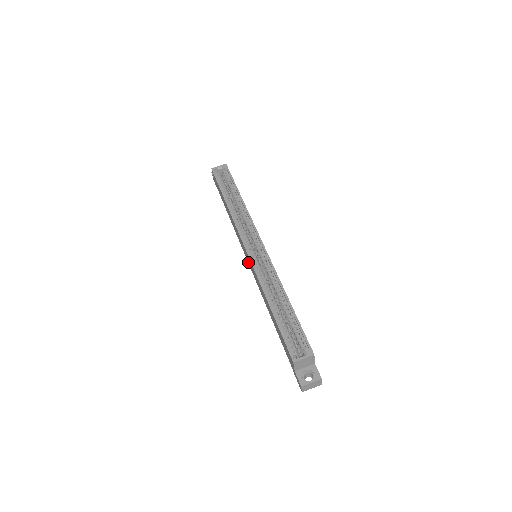
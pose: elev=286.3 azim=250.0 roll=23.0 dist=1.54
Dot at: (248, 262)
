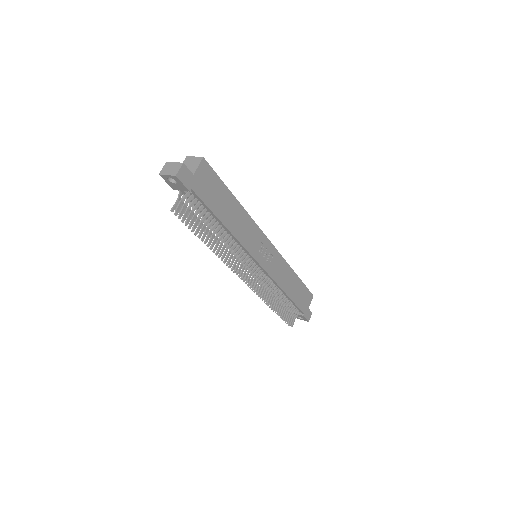
Dot at: occluded
